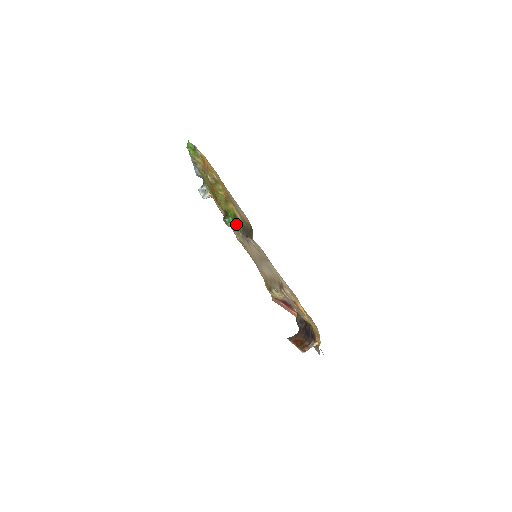
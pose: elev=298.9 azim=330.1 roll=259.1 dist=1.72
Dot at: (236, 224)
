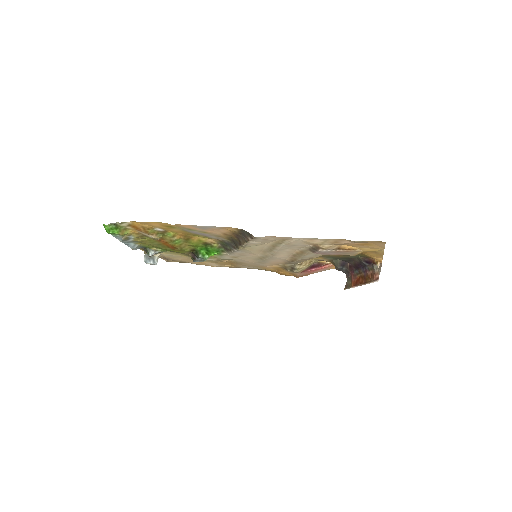
Dot at: (213, 250)
